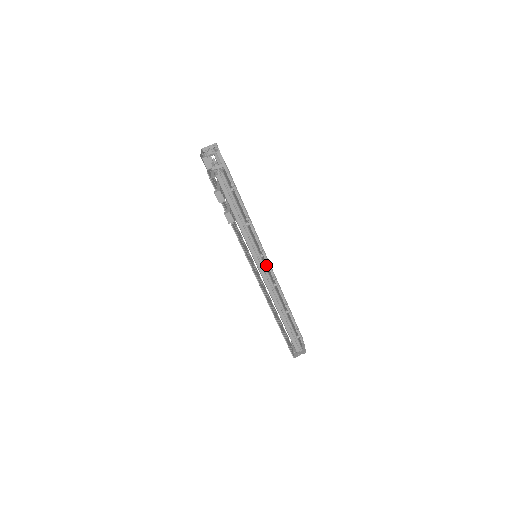
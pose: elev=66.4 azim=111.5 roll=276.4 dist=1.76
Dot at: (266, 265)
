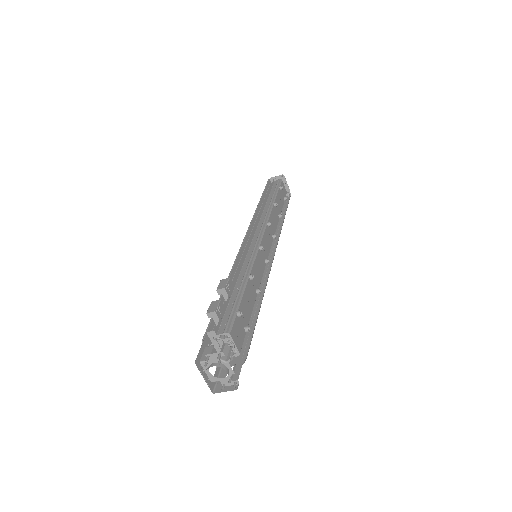
Dot at: (265, 243)
